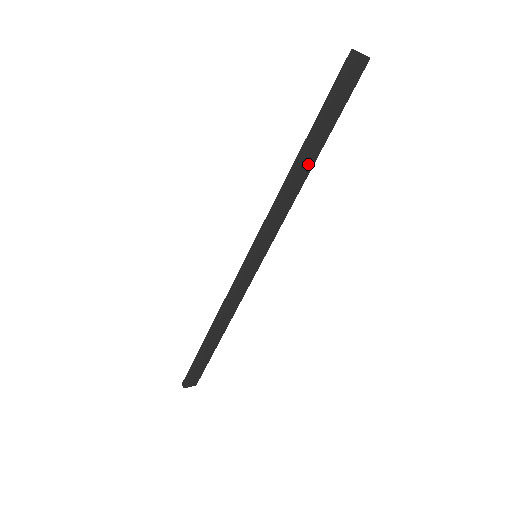
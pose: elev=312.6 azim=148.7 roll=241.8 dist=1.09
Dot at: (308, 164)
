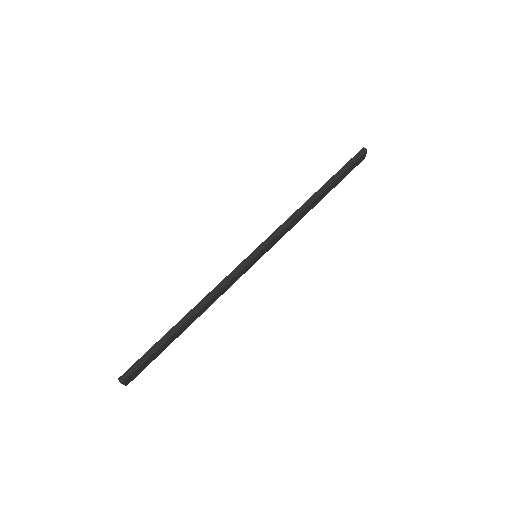
Dot at: (317, 201)
